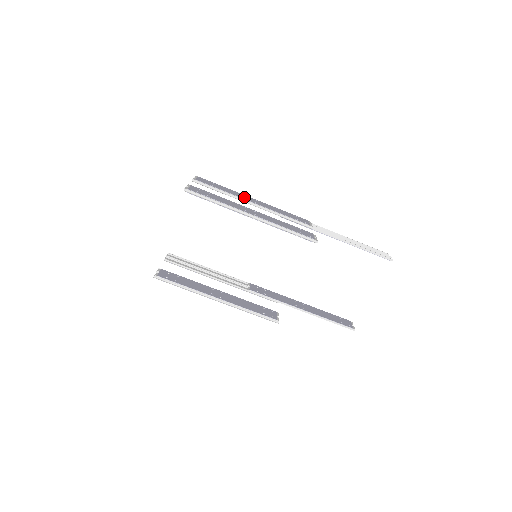
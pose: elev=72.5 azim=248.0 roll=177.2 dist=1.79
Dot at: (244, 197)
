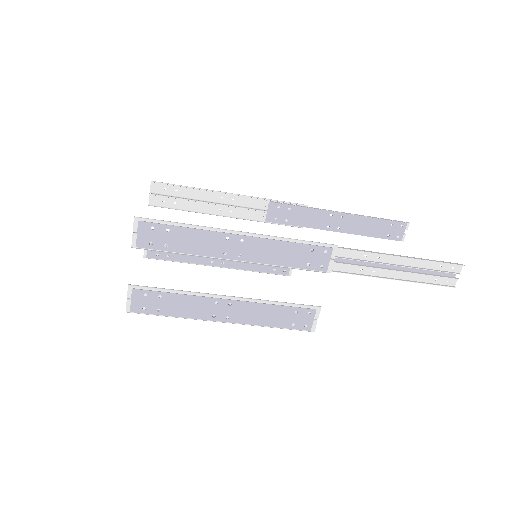
Dot at: (220, 249)
